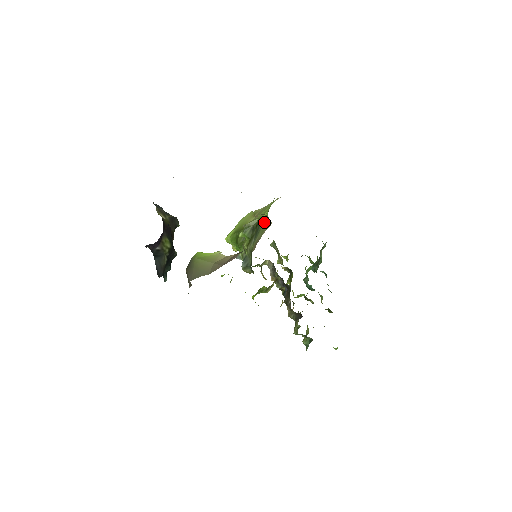
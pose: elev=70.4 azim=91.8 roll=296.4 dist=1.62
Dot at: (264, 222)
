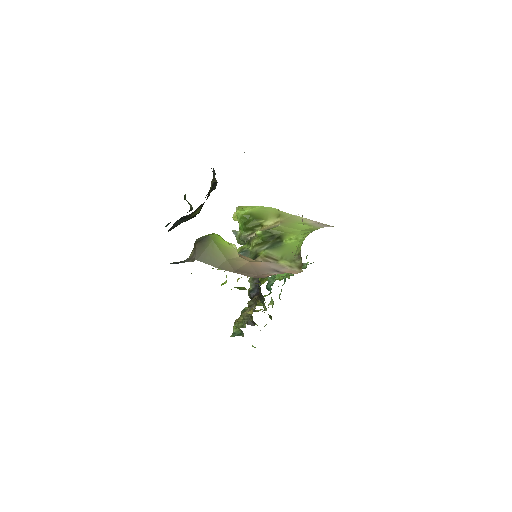
Dot at: (289, 247)
